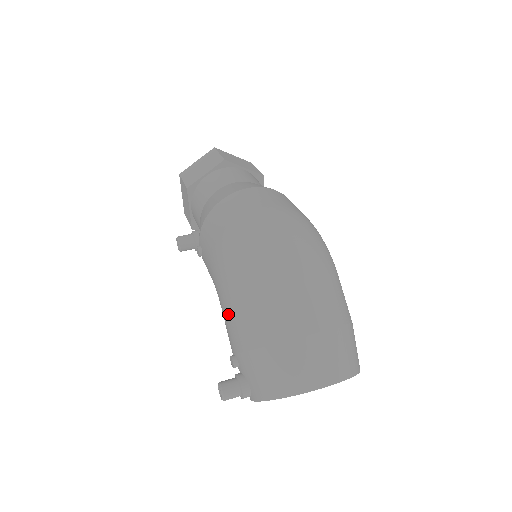
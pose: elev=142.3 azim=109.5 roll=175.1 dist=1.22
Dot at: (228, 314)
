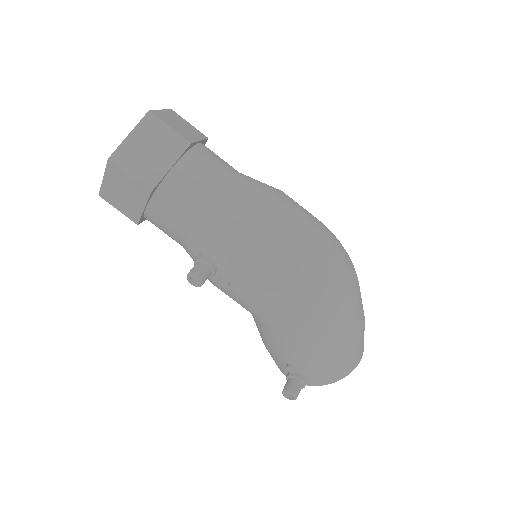
Dot at: (296, 343)
